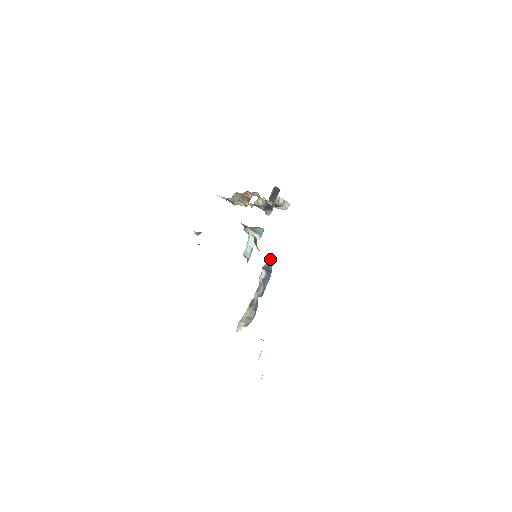
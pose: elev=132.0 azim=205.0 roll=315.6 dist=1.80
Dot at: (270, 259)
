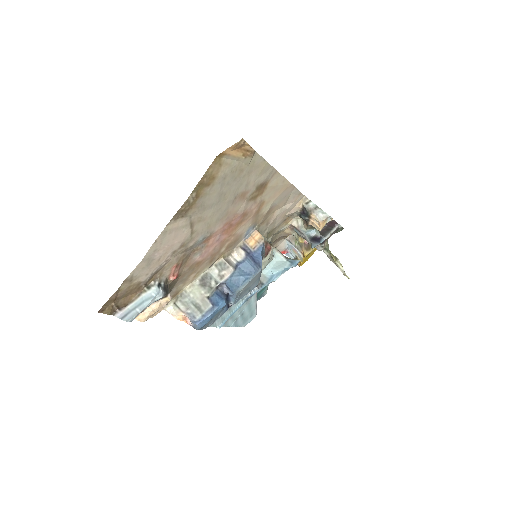
Dot at: (259, 244)
